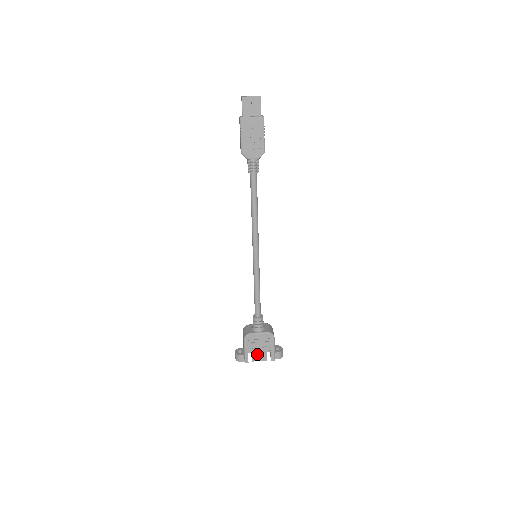
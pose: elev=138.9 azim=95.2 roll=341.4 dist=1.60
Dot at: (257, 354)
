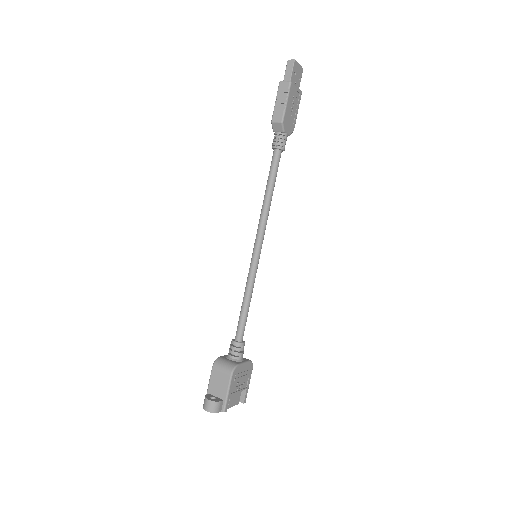
Dot at: (234, 396)
